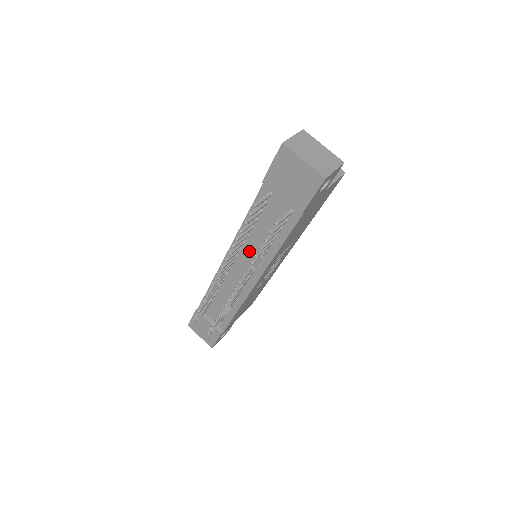
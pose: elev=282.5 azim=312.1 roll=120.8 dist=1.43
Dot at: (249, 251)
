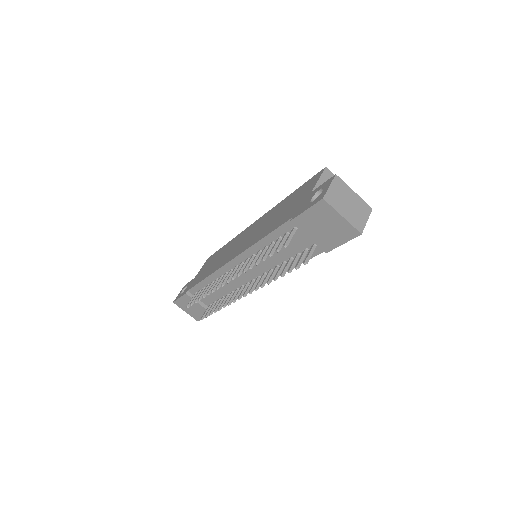
Dot at: (259, 263)
